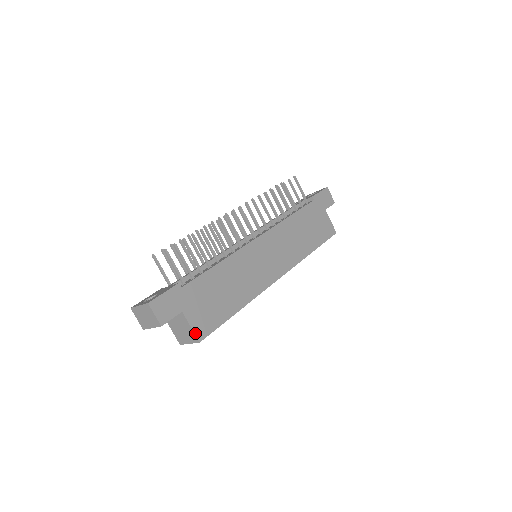
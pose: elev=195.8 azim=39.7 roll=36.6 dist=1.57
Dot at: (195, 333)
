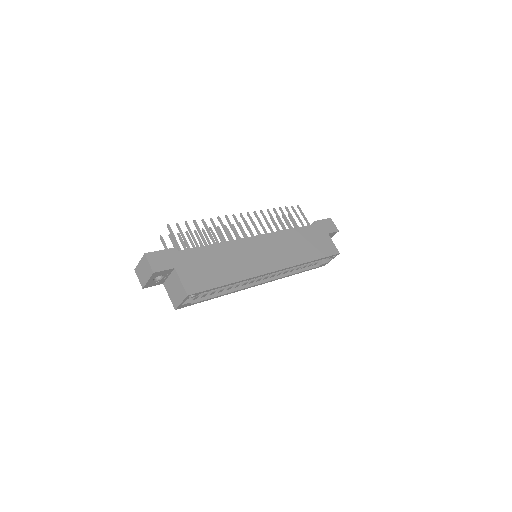
Dot at: (184, 287)
